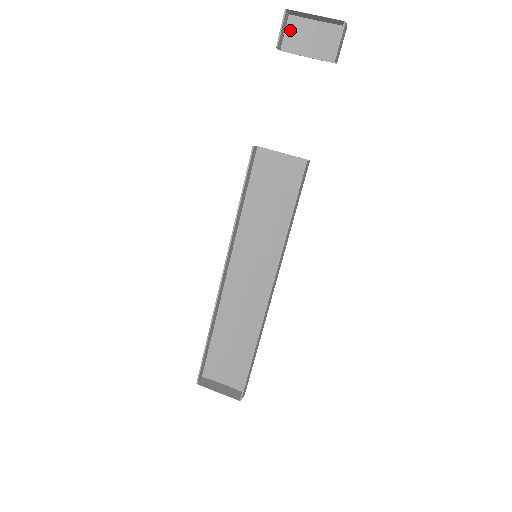
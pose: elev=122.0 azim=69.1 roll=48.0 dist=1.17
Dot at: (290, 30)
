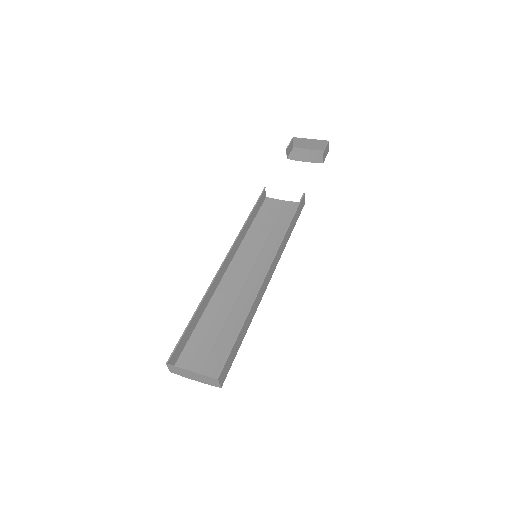
Dot at: (294, 152)
